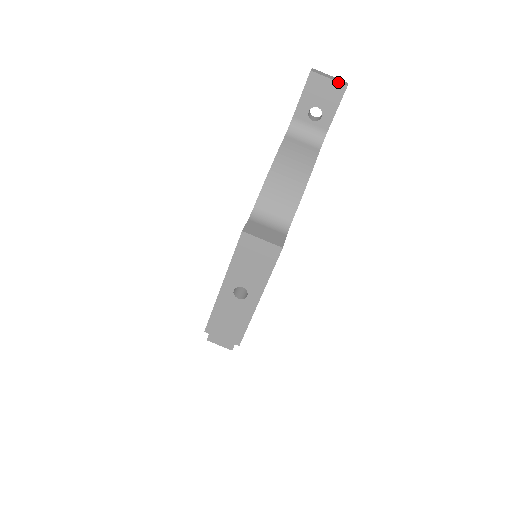
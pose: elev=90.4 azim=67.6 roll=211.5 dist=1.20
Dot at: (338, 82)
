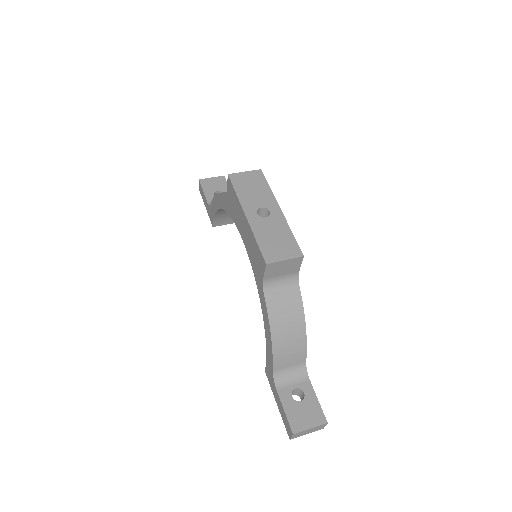
Dot at: (218, 177)
